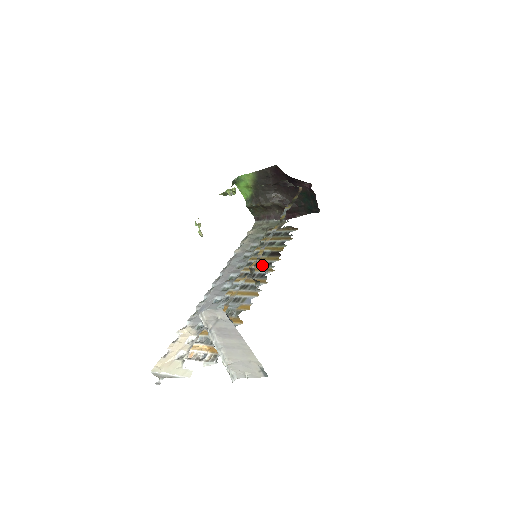
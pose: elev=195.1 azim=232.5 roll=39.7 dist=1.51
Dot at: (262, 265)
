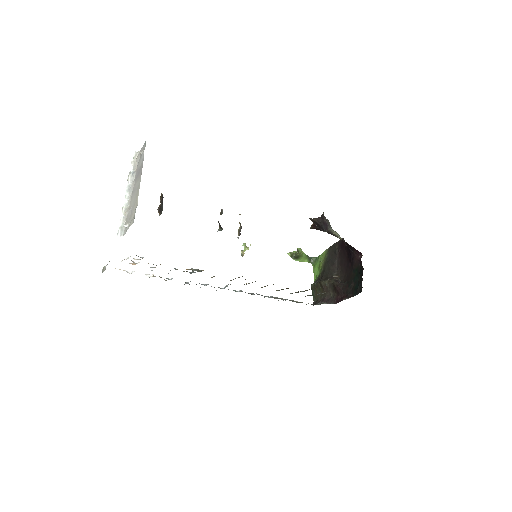
Dot at: (239, 228)
